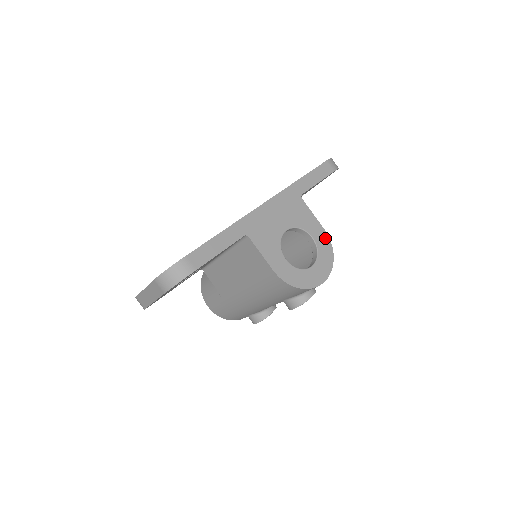
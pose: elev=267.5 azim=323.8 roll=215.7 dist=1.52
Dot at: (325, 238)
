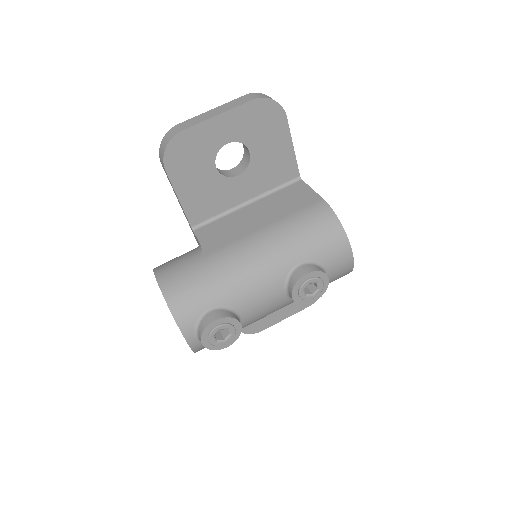
Dot at: occluded
